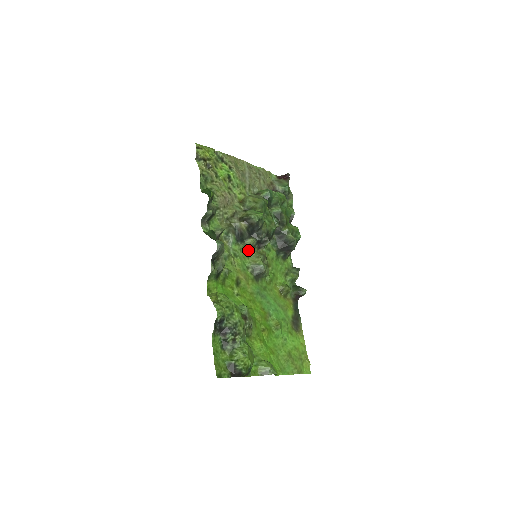
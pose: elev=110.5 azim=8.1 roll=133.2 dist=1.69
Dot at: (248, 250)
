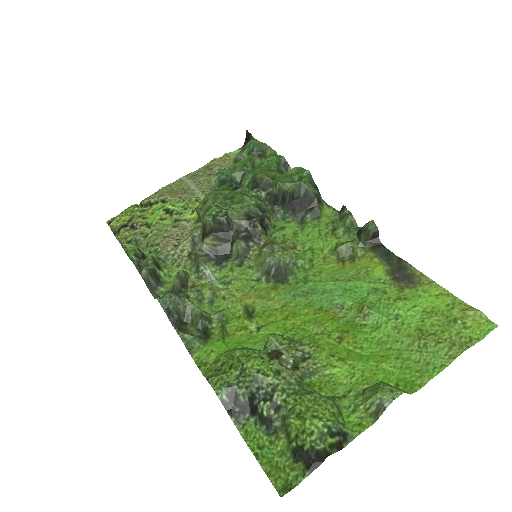
Dot at: (244, 259)
